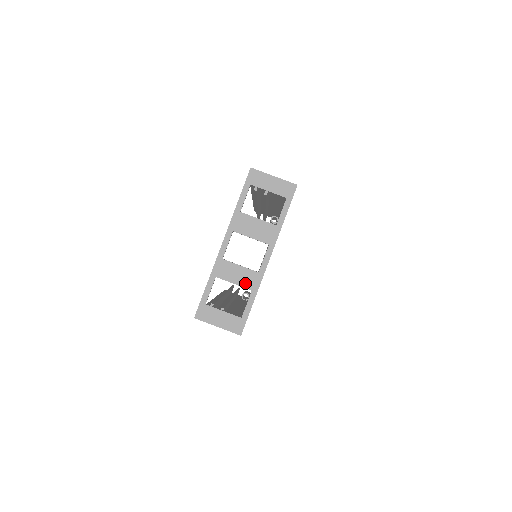
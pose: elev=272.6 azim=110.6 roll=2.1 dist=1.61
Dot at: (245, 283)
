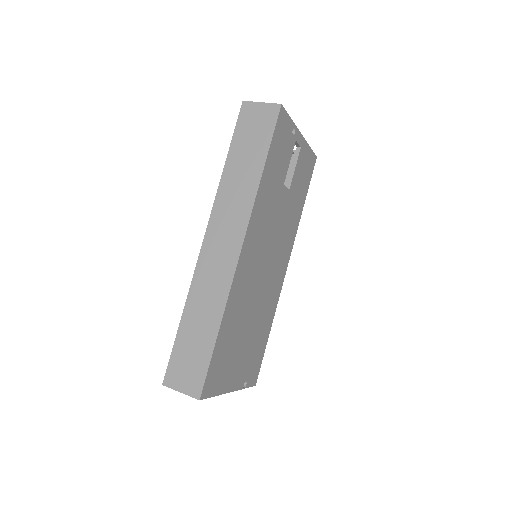
Dot at: occluded
